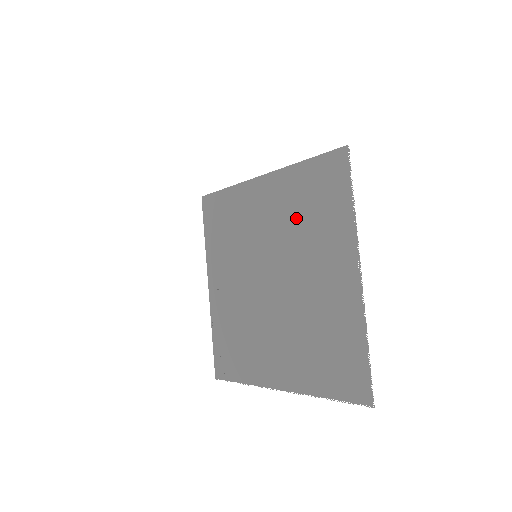
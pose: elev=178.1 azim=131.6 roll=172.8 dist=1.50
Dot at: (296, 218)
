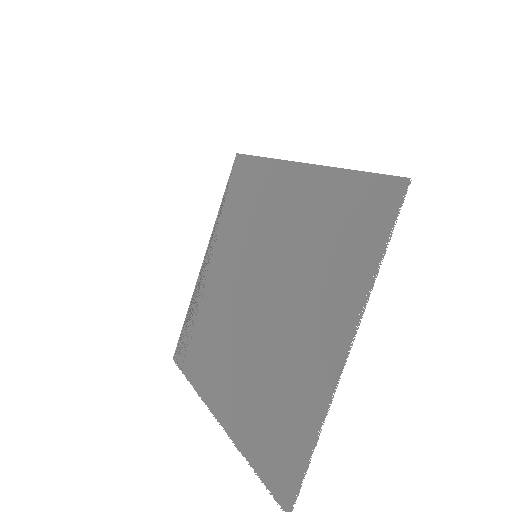
Dot at: (312, 238)
